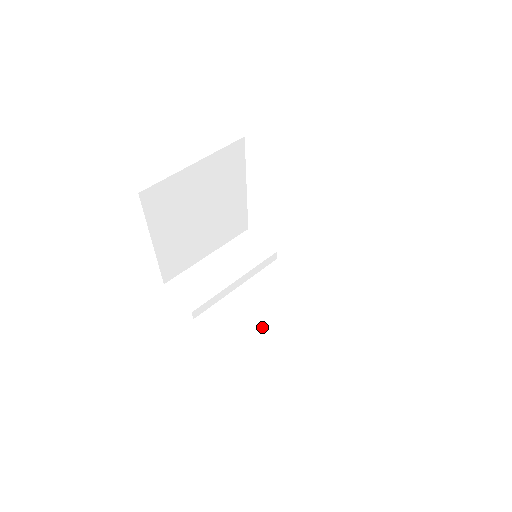
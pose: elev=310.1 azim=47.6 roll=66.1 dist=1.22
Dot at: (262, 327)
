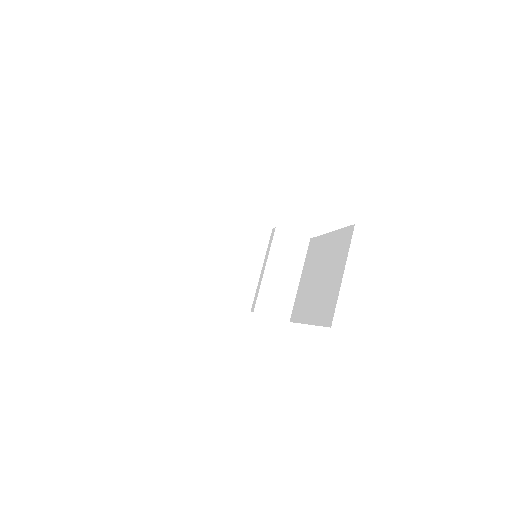
Dot at: (254, 278)
